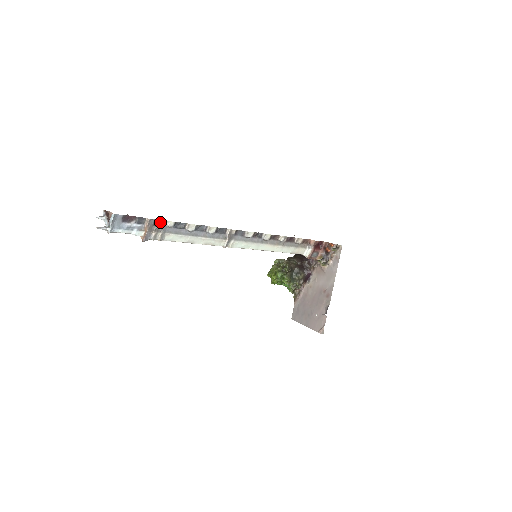
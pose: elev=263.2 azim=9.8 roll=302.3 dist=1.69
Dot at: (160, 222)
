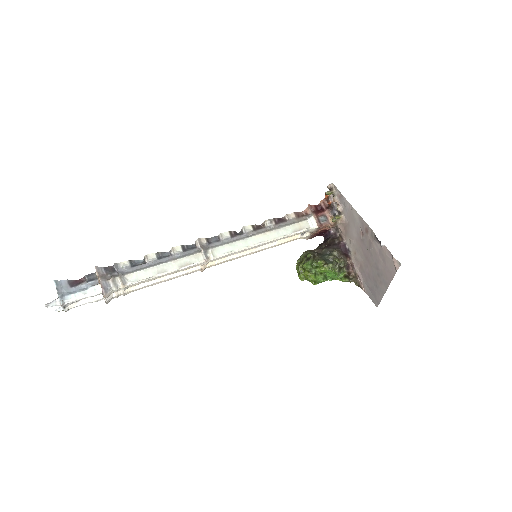
Dot at: (113, 269)
